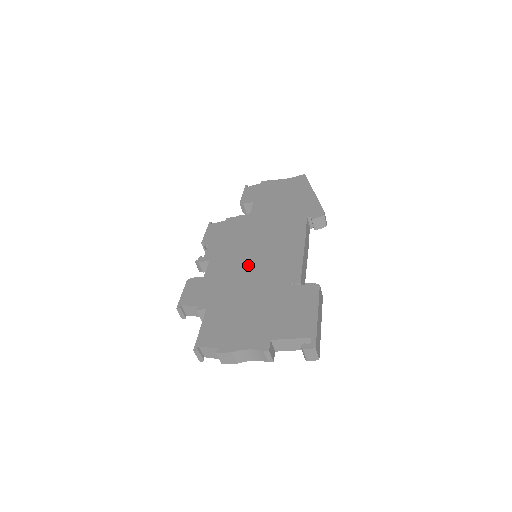
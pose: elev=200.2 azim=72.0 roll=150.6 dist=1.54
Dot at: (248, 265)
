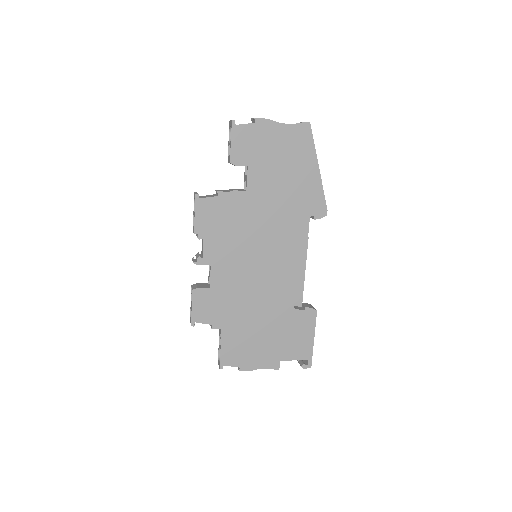
Dot at: (254, 279)
